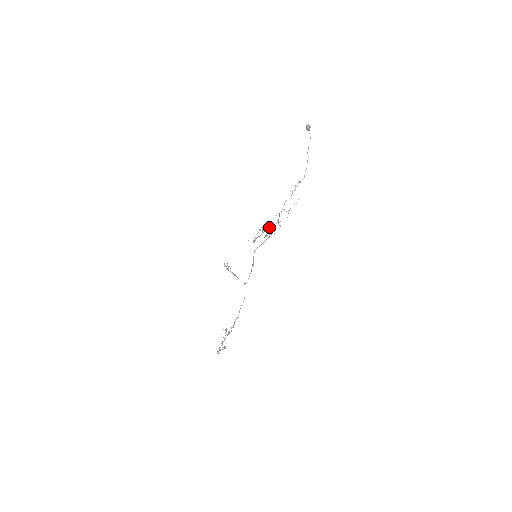
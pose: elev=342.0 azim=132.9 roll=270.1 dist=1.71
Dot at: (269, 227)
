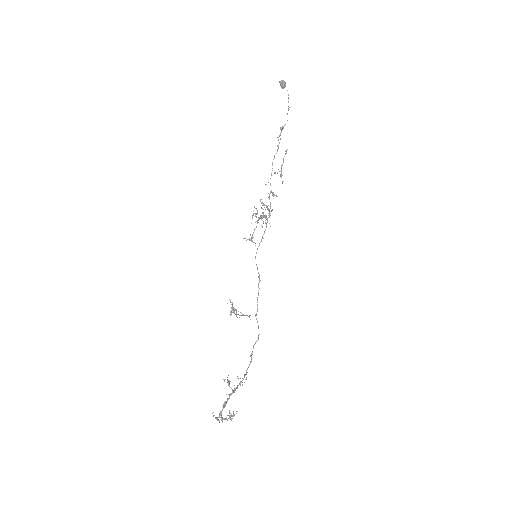
Dot at: occluded
